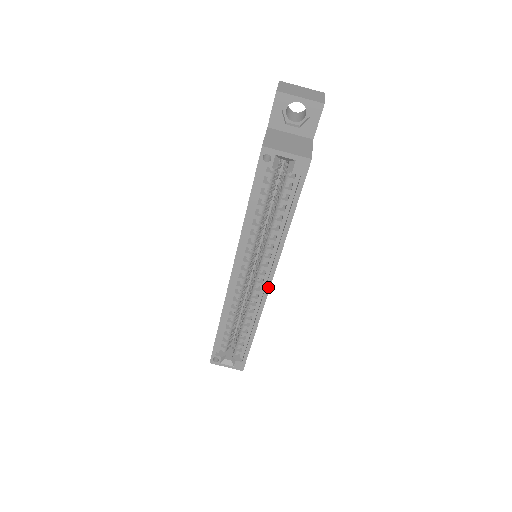
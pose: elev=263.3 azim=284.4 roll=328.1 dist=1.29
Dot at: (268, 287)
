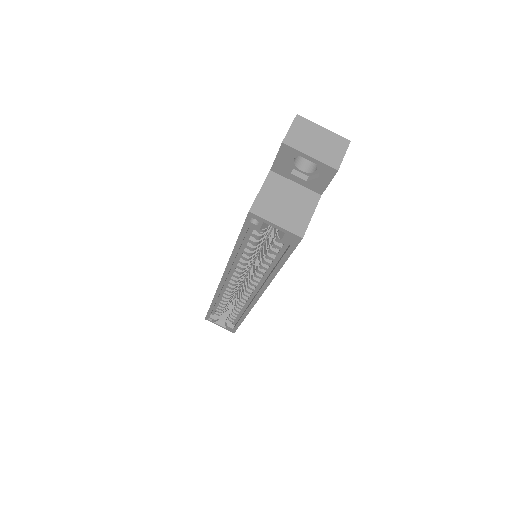
Dot at: (256, 299)
